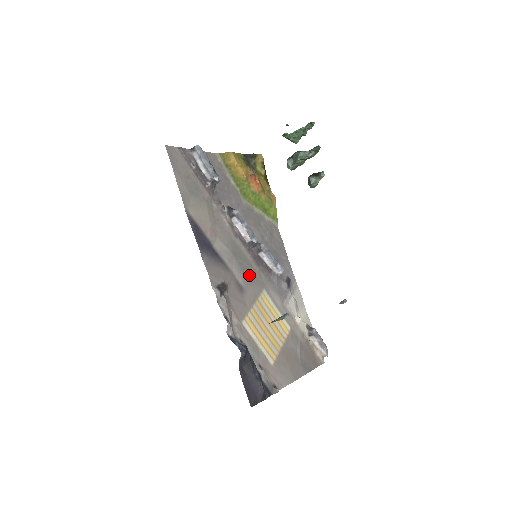
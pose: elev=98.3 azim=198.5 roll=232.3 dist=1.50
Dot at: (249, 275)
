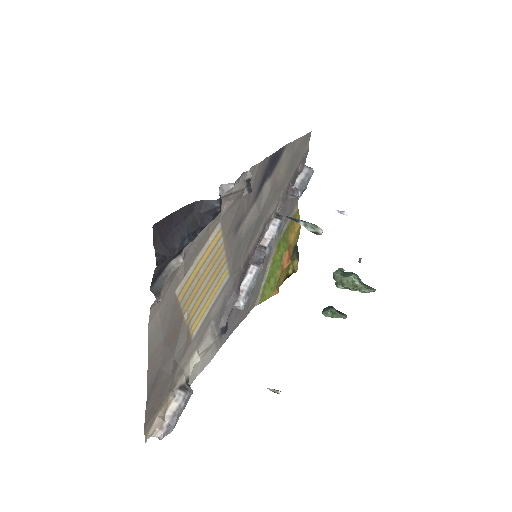
Dot at: (242, 246)
